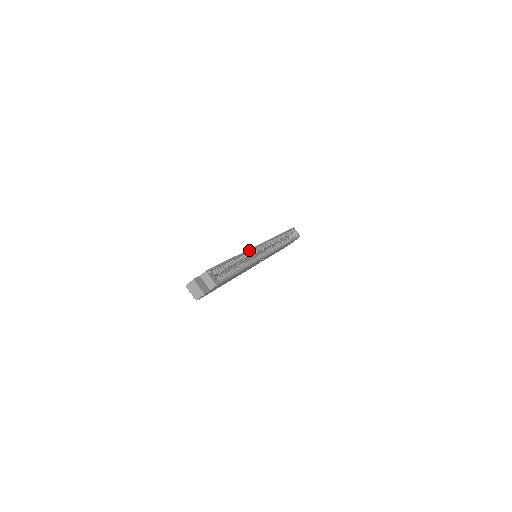
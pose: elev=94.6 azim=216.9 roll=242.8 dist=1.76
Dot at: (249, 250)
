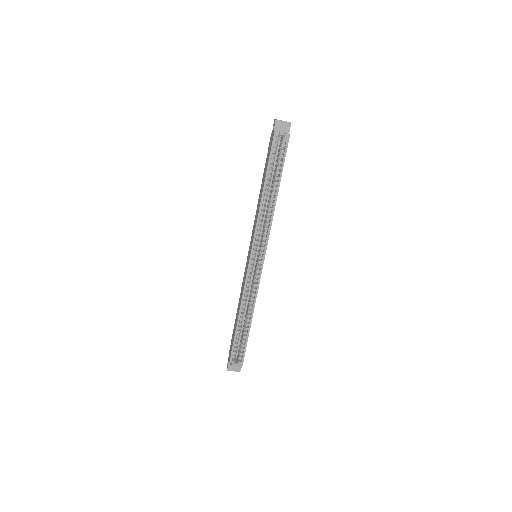
Dot at: (244, 288)
